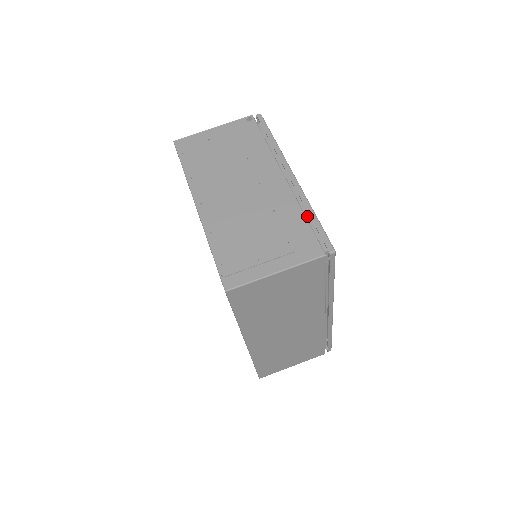
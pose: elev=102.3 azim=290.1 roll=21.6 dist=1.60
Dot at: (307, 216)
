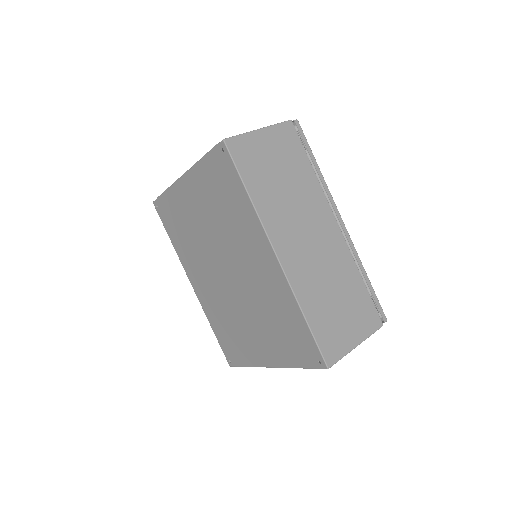
Dot at: occluded
